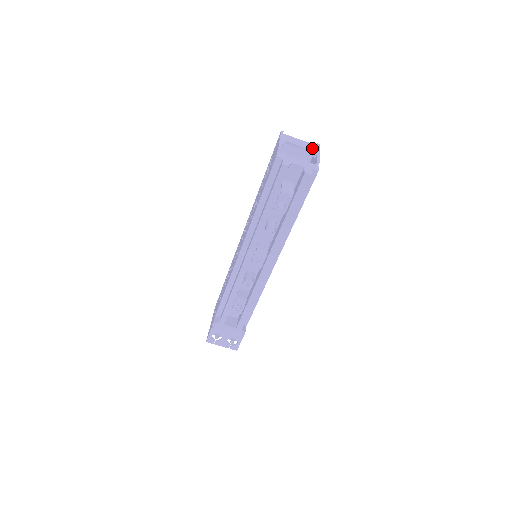
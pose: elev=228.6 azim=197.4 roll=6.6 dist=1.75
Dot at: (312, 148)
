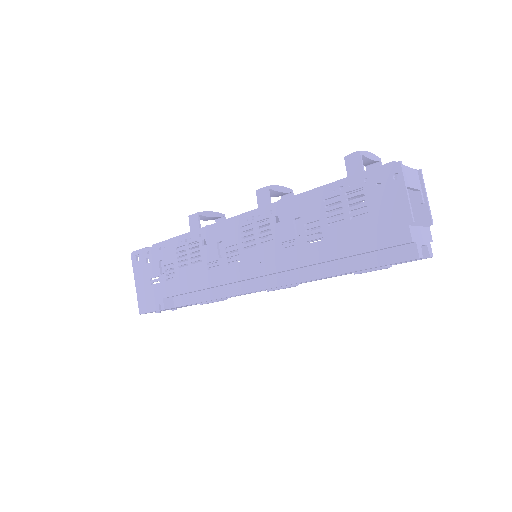
Dot at: (419, 184)
